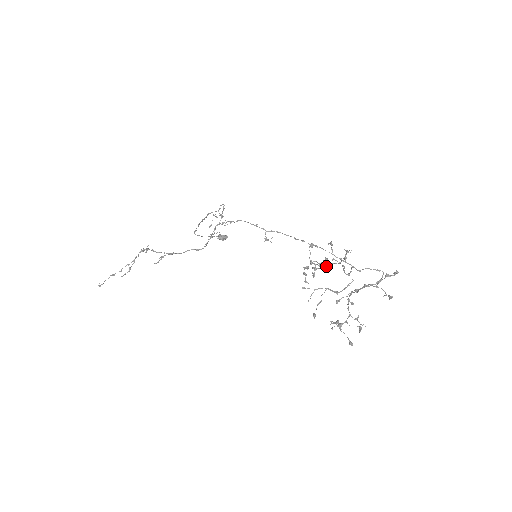
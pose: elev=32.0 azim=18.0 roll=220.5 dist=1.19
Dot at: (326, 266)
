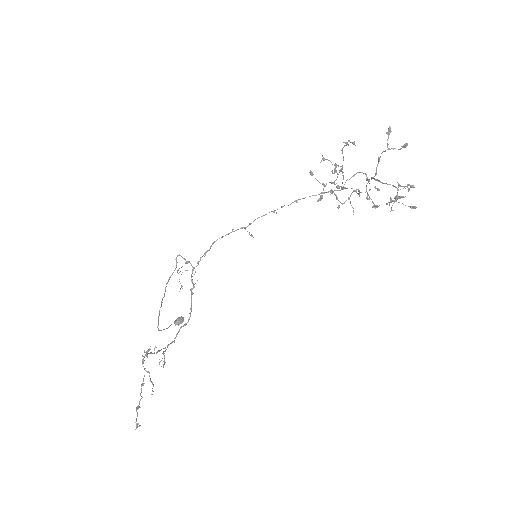
Dot at: occluded
